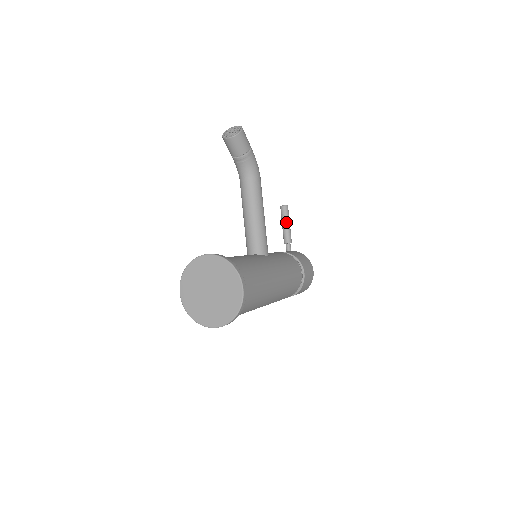
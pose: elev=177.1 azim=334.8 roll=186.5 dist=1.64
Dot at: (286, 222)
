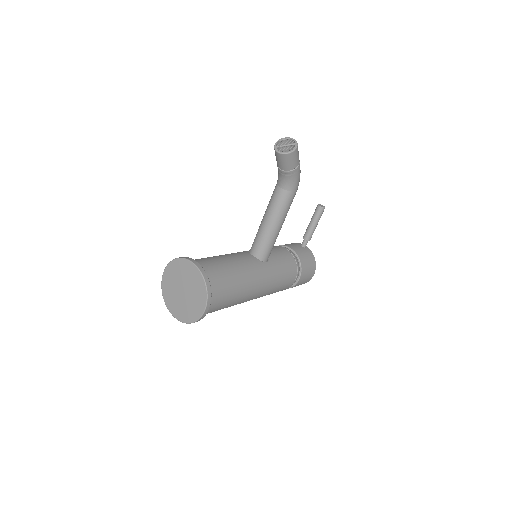
Dot at: (314, 222)
